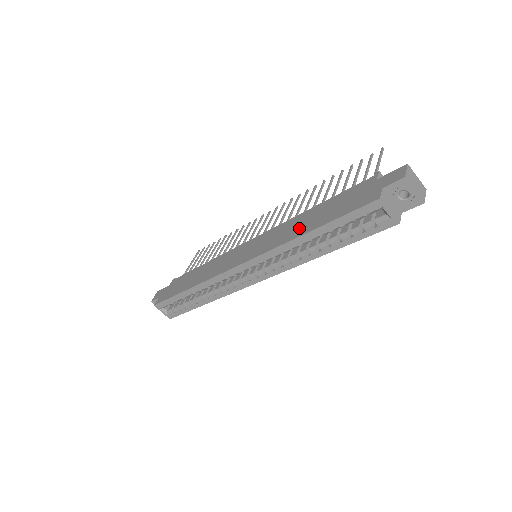
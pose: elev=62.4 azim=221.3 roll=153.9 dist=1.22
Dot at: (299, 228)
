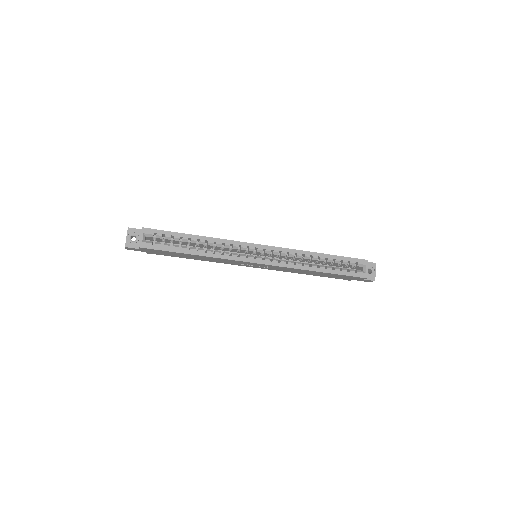
Dot at: occluded
